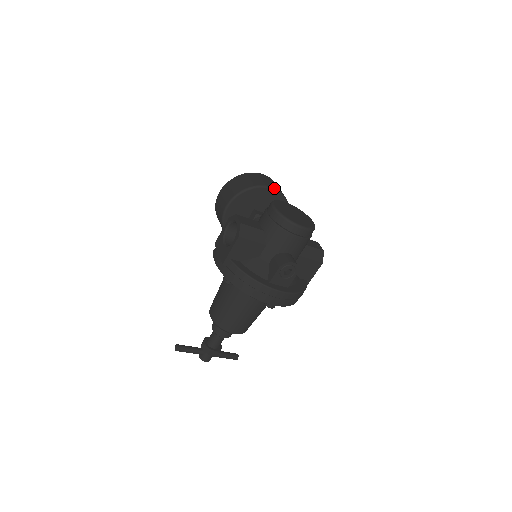
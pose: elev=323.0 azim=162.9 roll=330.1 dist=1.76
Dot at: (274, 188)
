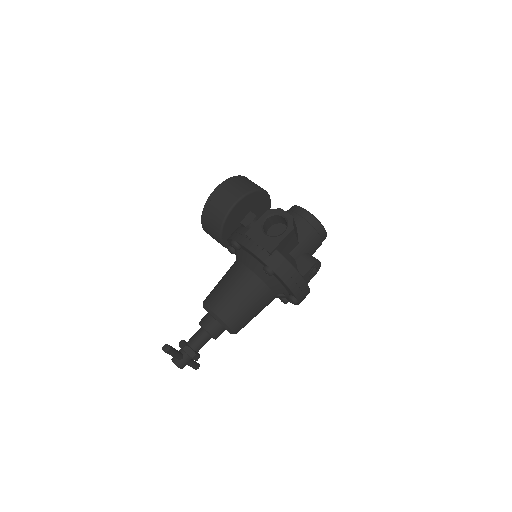
Dot at: occluded
